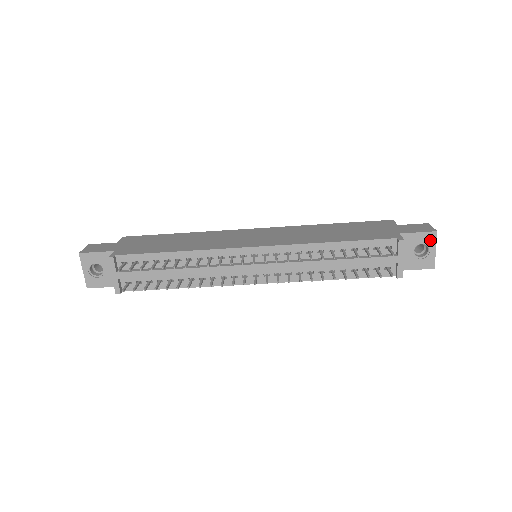
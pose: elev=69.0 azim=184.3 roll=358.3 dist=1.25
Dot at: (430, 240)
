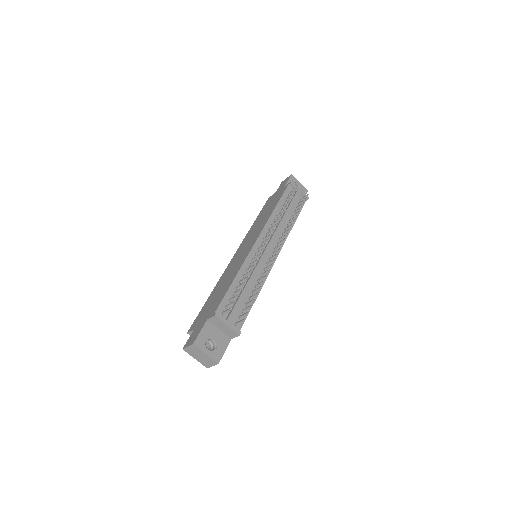
Dot at: (294, 180)
